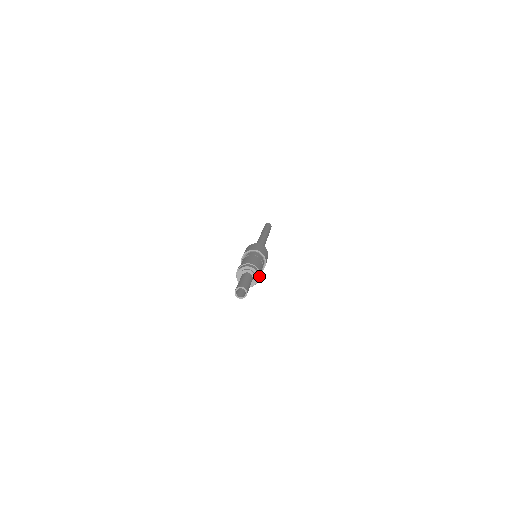
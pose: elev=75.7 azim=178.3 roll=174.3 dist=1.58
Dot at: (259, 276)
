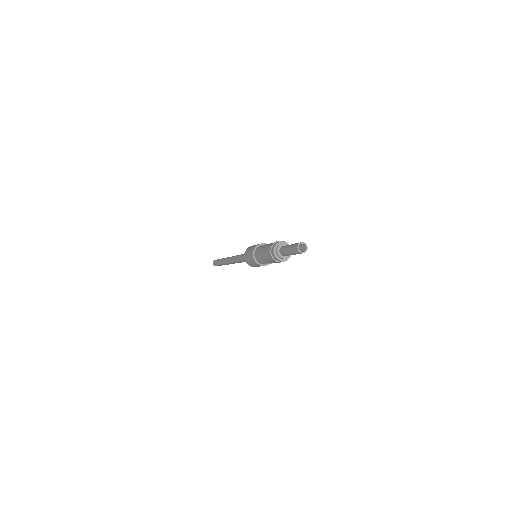
Dot at: occluded
